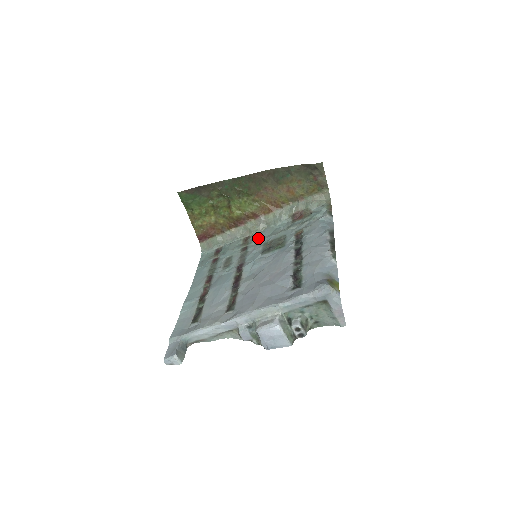
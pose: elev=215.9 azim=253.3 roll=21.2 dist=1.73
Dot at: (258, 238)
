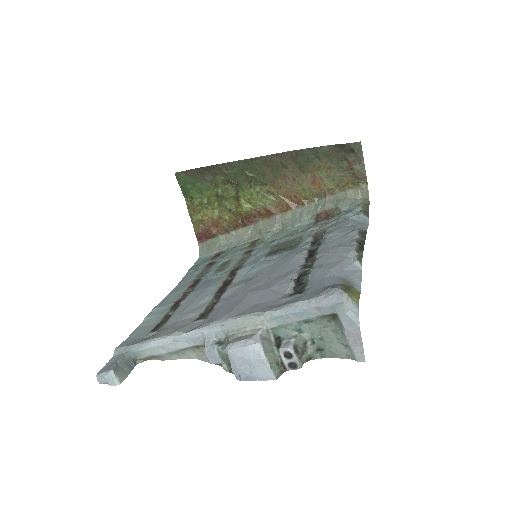
Dot at: (268, 241)
